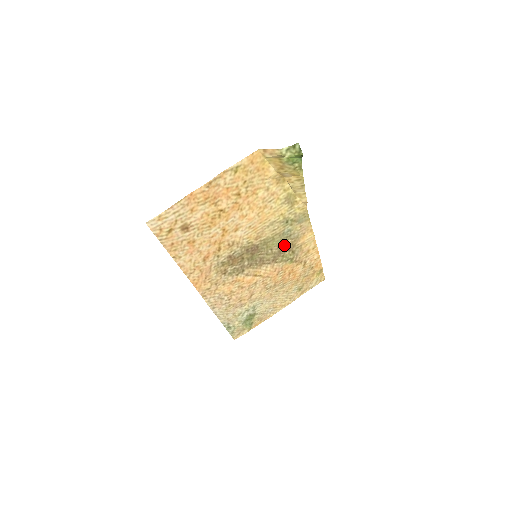
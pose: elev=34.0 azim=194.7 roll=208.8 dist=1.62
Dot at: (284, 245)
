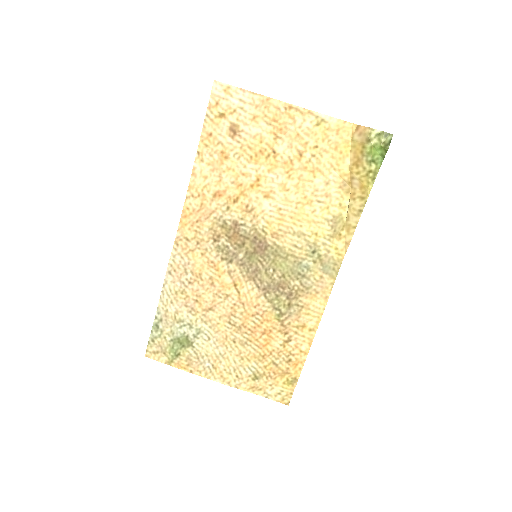
Dot at: (289, 282)
